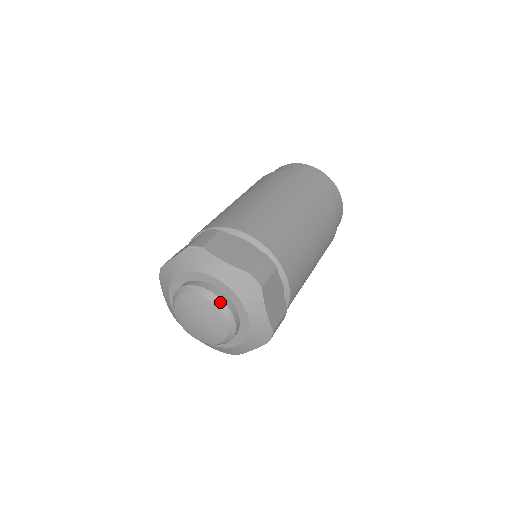
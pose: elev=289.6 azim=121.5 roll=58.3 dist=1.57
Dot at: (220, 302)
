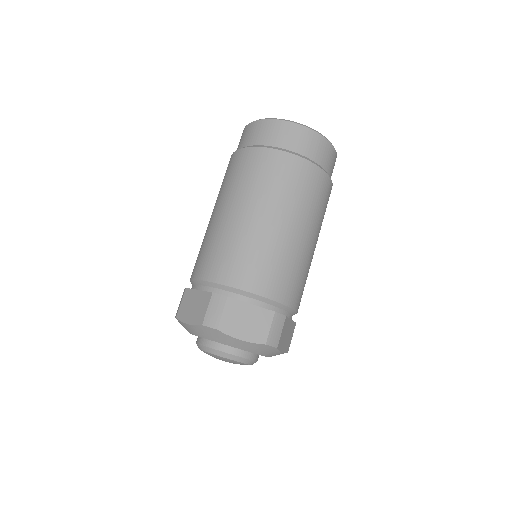
Dot at: (242, 359)
